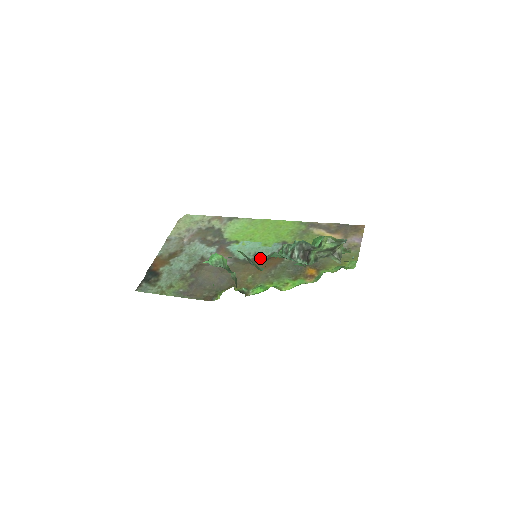
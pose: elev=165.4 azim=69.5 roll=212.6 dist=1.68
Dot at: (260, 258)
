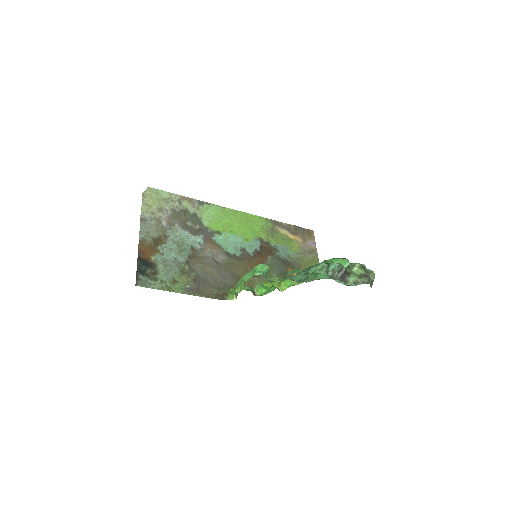
Dot at: (248, 254)
